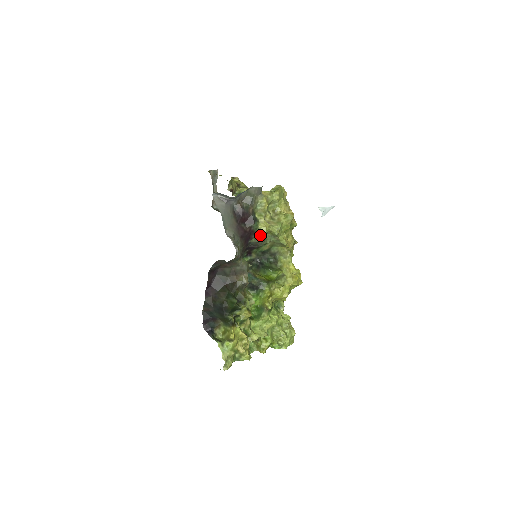
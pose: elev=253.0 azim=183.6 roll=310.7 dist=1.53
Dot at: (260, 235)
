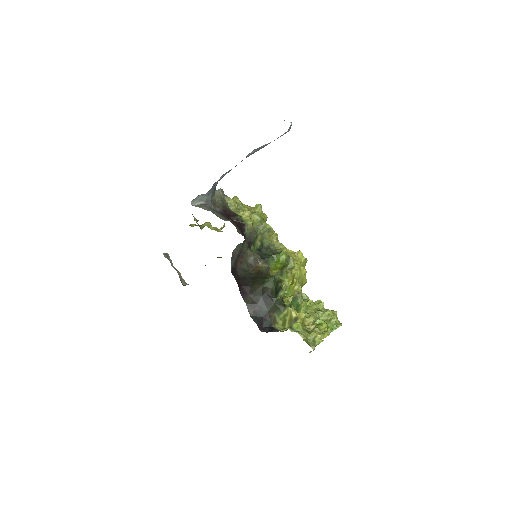
Dot at: (249, 224)
